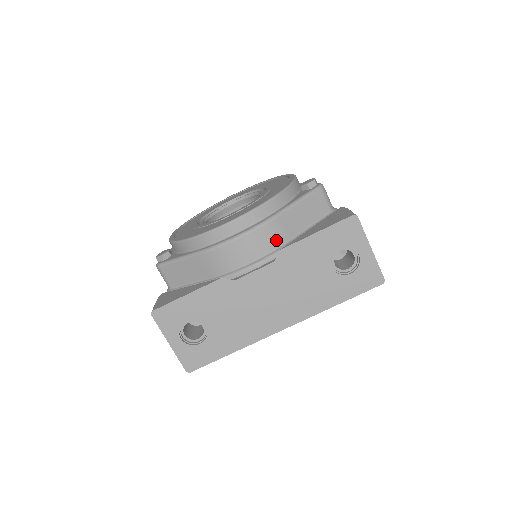
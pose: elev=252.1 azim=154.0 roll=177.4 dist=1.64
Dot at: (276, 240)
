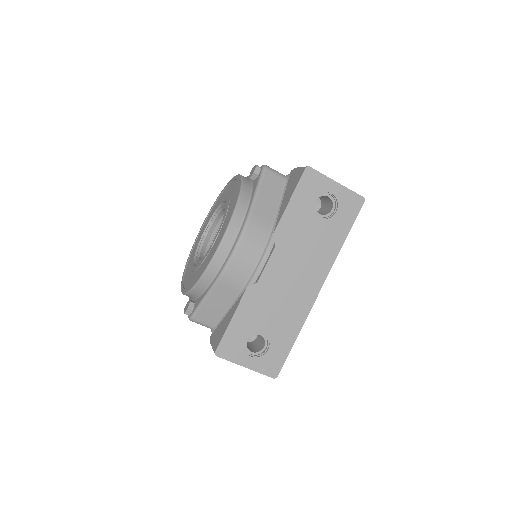
Dot at: (264, 230)
